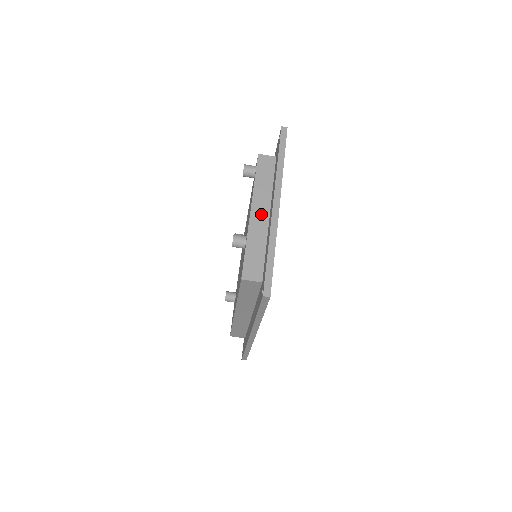
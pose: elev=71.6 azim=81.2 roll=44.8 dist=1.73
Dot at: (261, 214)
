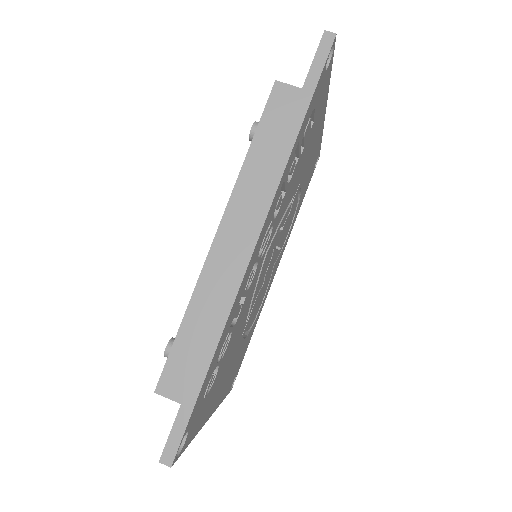
Dot at: occluded
